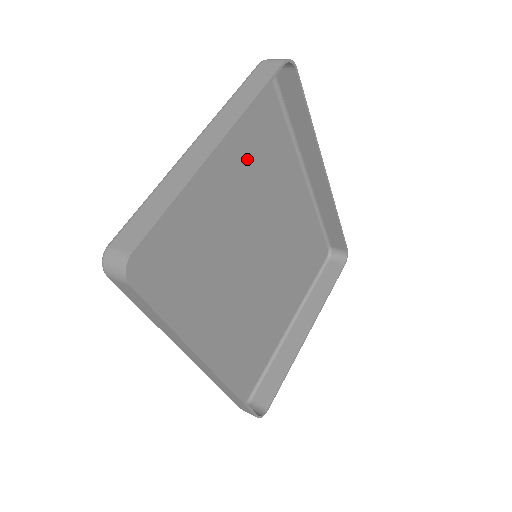
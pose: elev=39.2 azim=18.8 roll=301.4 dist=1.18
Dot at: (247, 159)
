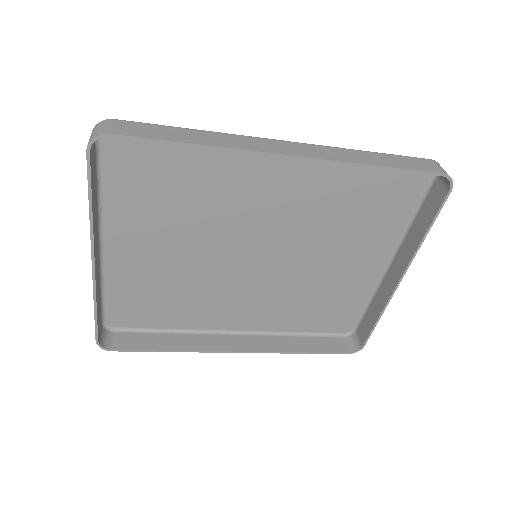
Dot at: (167, 206)
